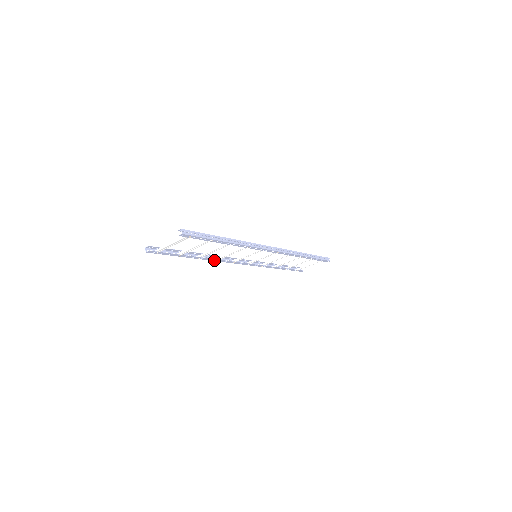
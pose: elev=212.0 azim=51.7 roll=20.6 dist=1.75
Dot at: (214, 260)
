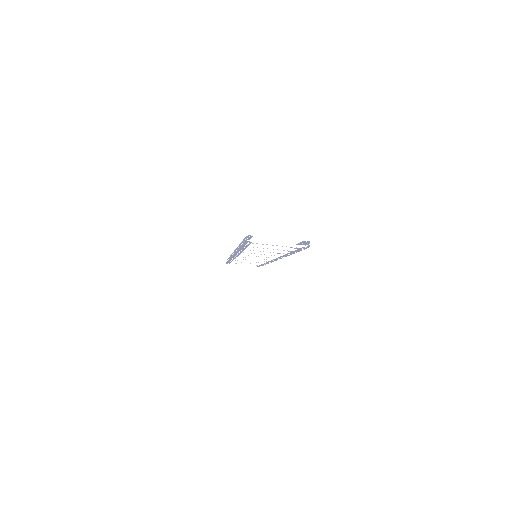
Dot at: (238, 251)
